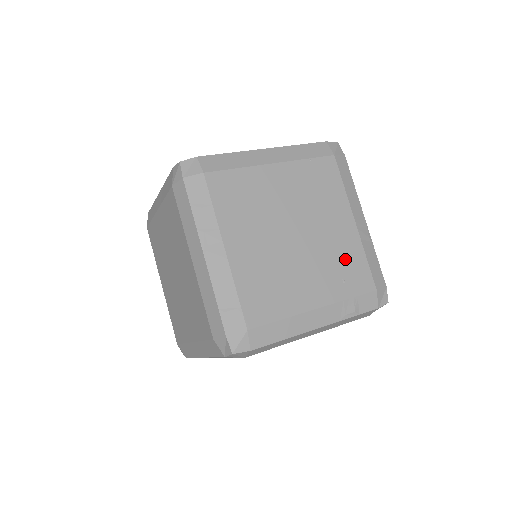
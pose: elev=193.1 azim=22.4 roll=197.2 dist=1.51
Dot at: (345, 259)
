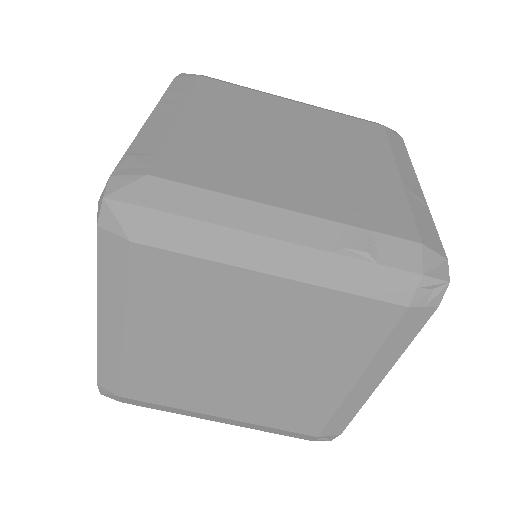
Dot at: (368, 192)
